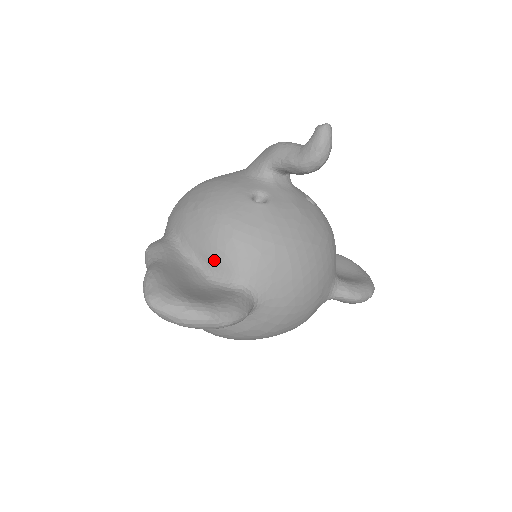
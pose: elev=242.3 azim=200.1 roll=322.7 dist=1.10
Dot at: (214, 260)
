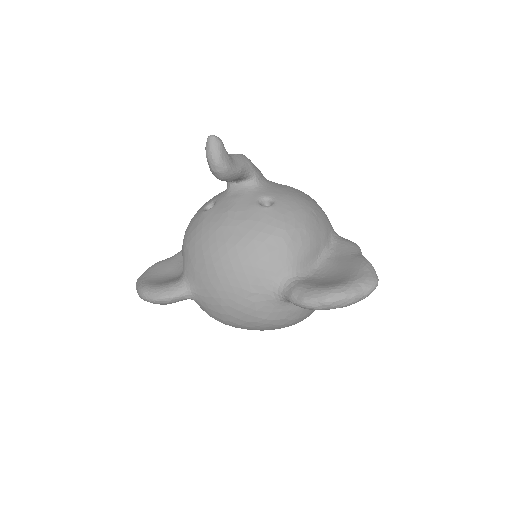
Dot at: occluded
